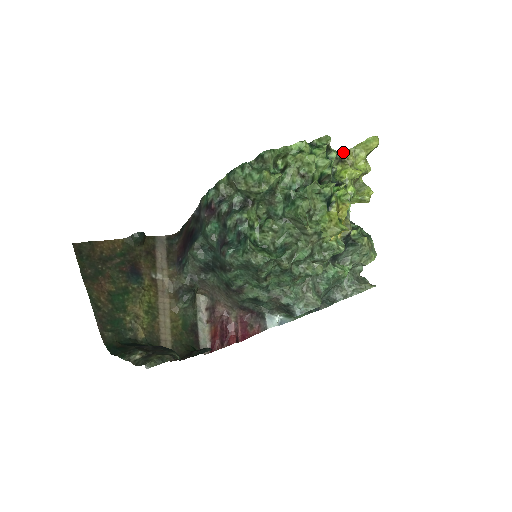
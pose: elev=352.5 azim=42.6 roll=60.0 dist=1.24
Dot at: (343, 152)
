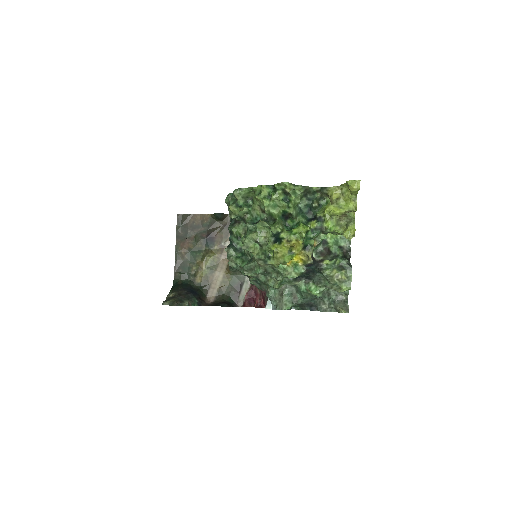
Dot at: (330, 188)
